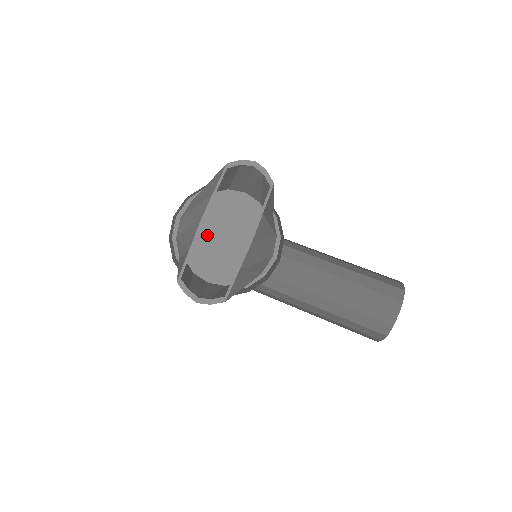
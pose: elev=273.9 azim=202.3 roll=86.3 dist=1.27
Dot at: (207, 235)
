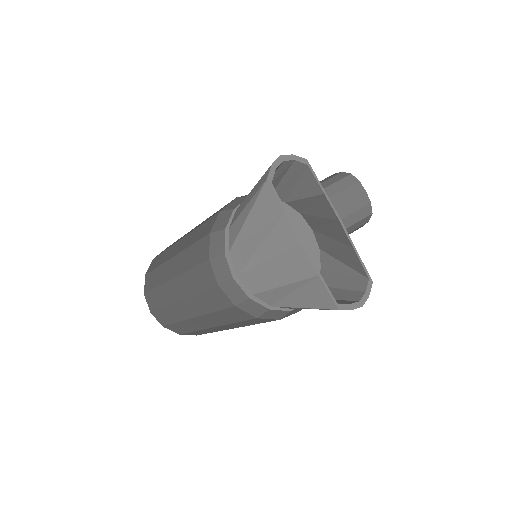
Dot at: occluded
